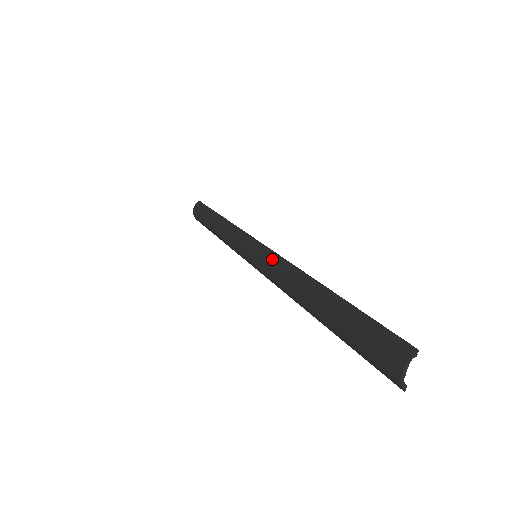
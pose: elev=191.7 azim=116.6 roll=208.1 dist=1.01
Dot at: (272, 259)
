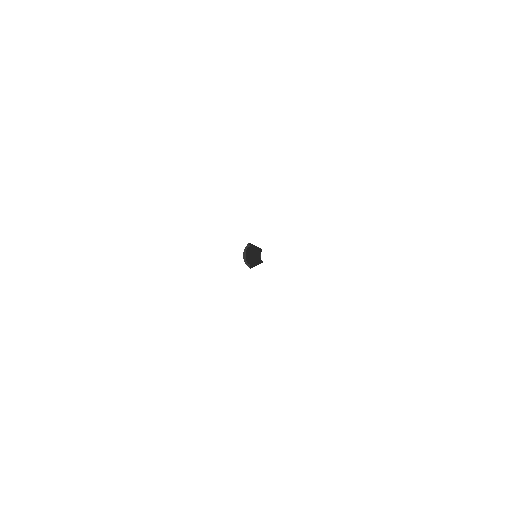
Dot at: occluded
